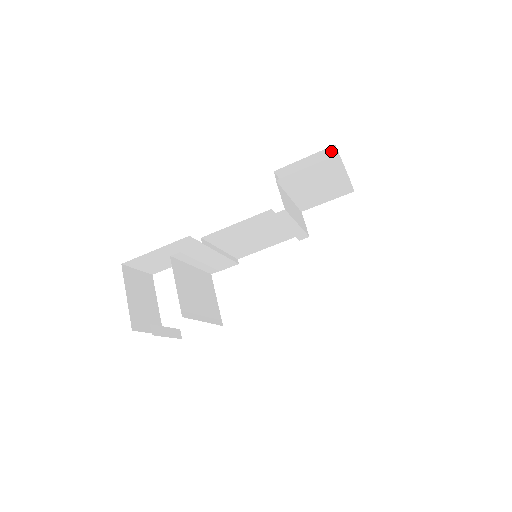
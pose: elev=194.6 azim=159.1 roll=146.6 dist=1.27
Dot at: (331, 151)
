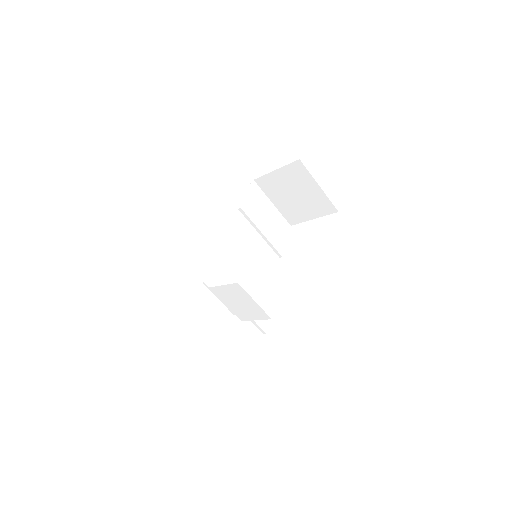
Dot at: occluded
